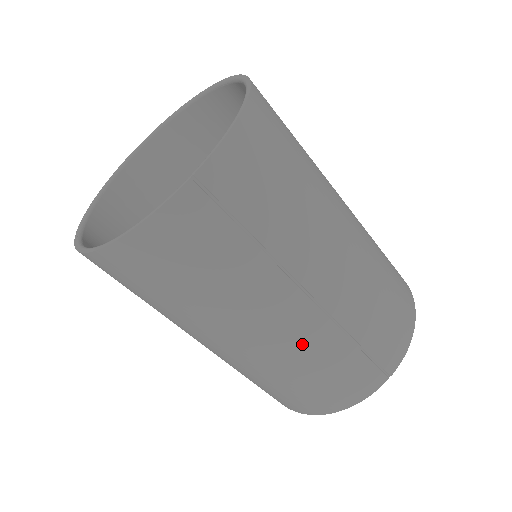
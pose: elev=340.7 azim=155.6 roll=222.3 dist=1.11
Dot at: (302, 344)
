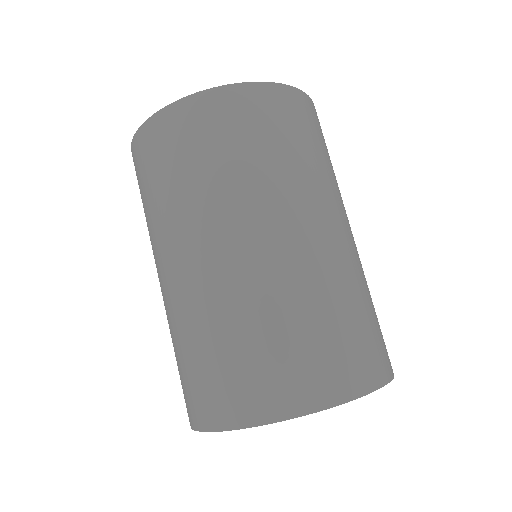
Dot at: (344, 264)
